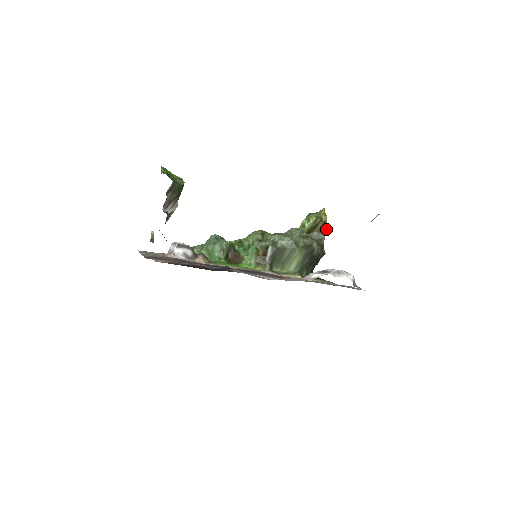
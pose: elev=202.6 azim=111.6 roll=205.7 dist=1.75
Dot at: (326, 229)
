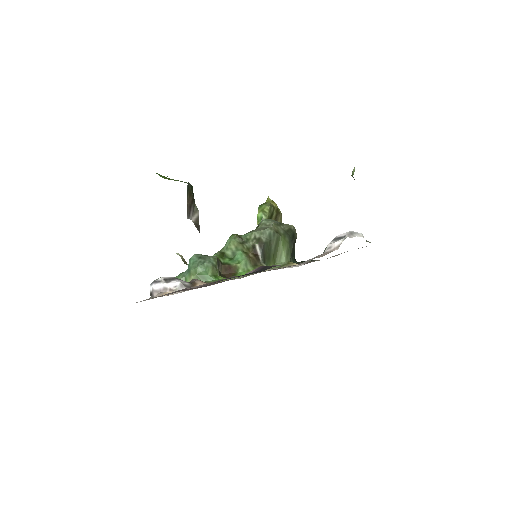
Dot at: (281, 215)
